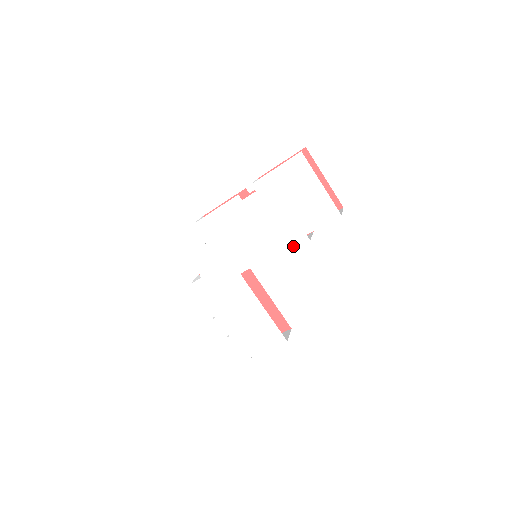
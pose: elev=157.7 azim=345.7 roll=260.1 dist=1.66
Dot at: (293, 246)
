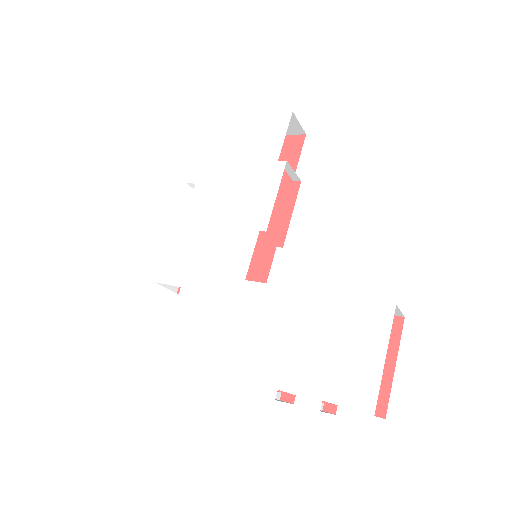
Dot at: (275, 185)
